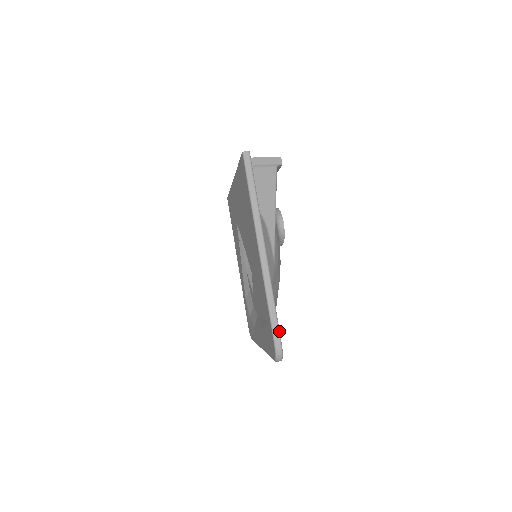
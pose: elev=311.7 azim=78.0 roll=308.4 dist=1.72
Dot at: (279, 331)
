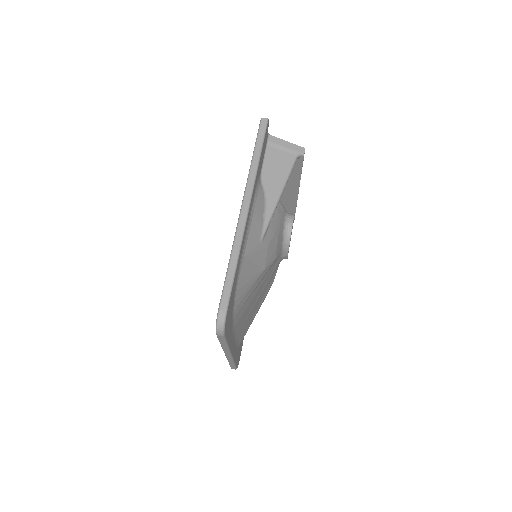
Dot at: (230, 294)
